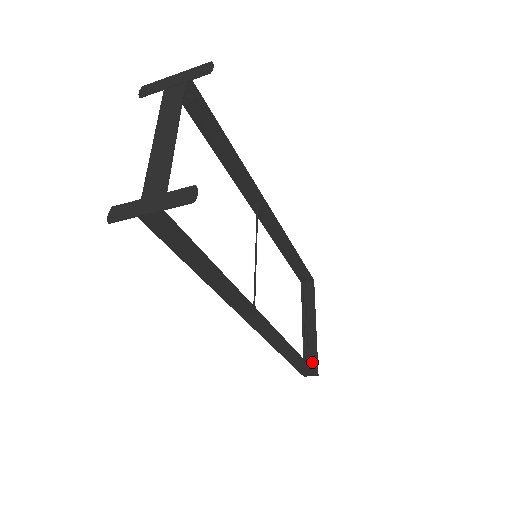
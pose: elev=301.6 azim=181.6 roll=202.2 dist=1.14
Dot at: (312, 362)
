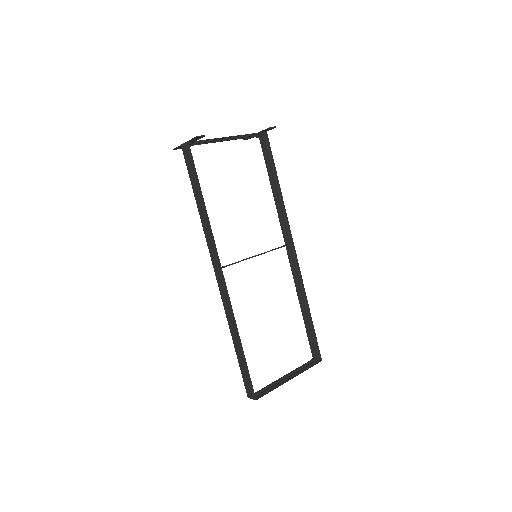
Dot at: (262, 392)
